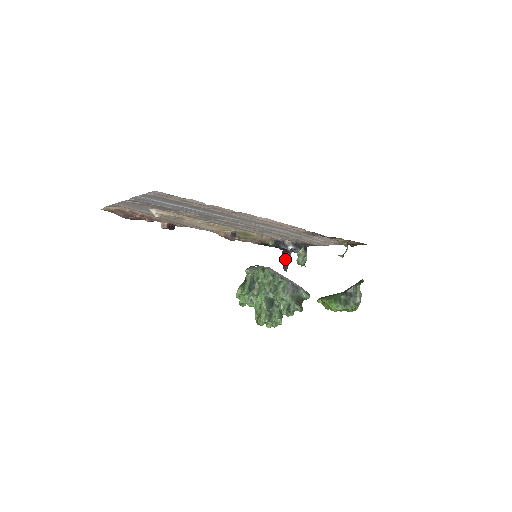
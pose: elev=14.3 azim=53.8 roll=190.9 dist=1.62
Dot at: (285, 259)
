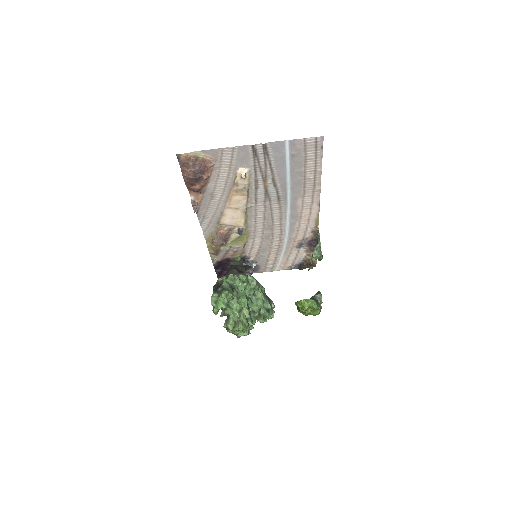
Dot at: occluded
